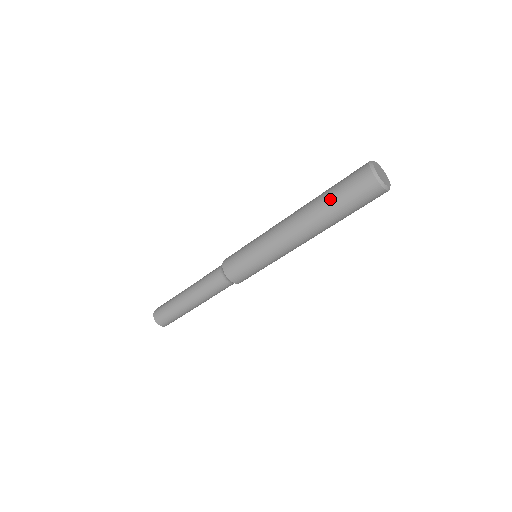
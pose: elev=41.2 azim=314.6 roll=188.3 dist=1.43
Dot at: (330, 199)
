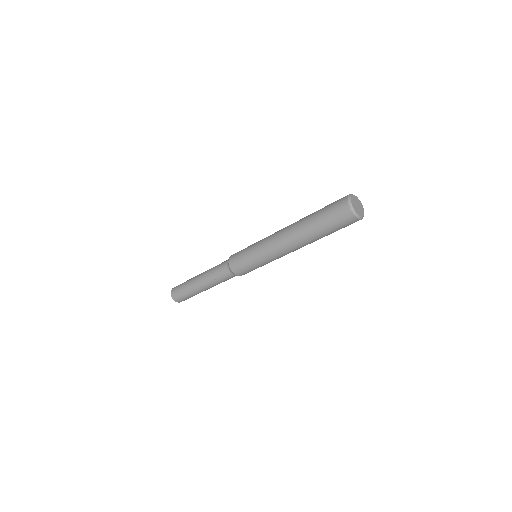
Dot at: (317, 226)
